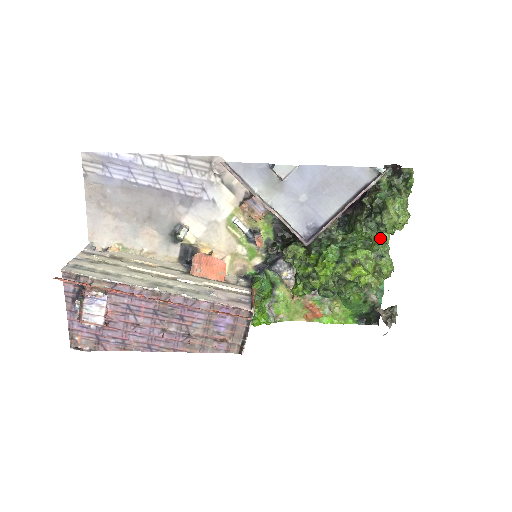
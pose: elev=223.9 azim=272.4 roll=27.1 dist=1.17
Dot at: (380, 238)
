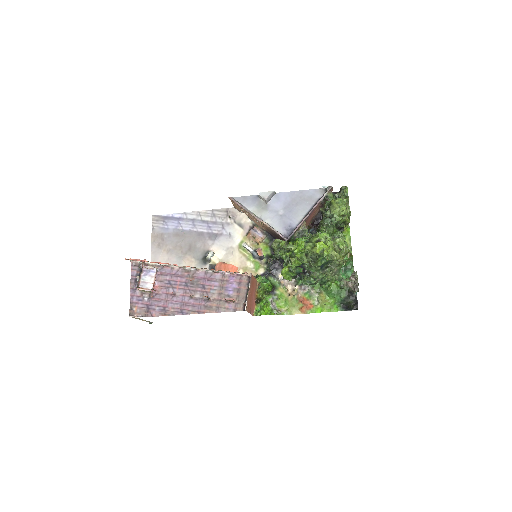
Dot at: (335, 229)
